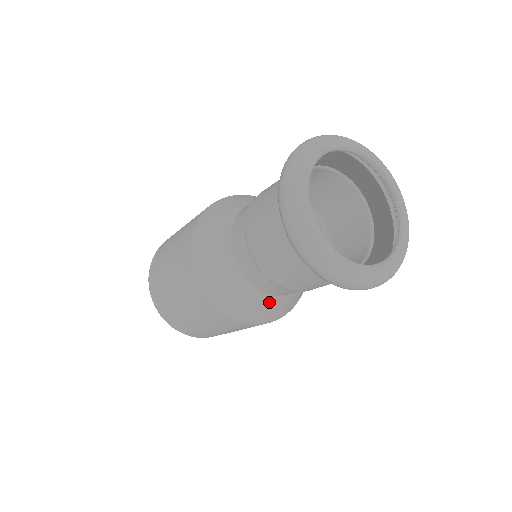
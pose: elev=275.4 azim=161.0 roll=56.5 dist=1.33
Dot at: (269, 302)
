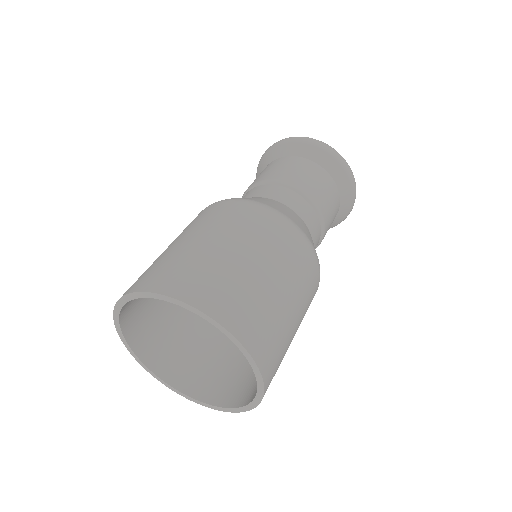
Dot at: occluded
